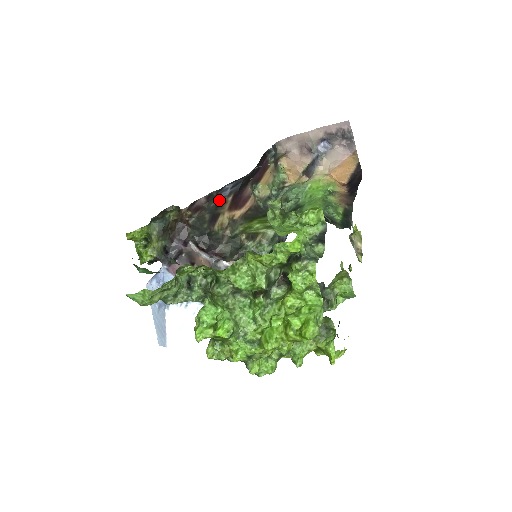
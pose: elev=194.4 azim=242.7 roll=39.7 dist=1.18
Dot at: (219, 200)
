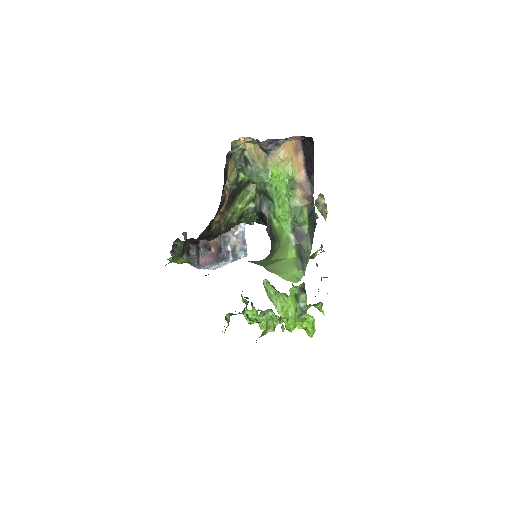
Dot at: (209, 224)
